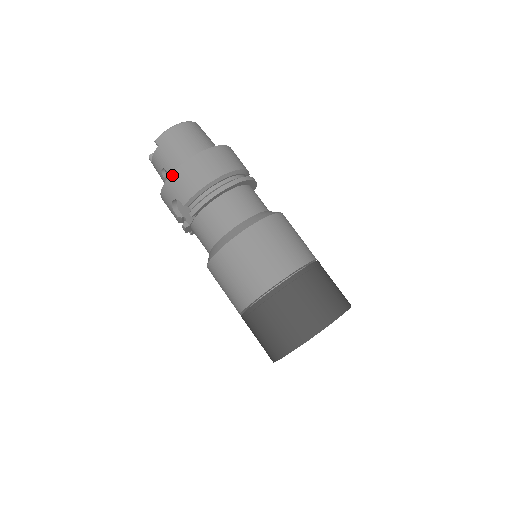
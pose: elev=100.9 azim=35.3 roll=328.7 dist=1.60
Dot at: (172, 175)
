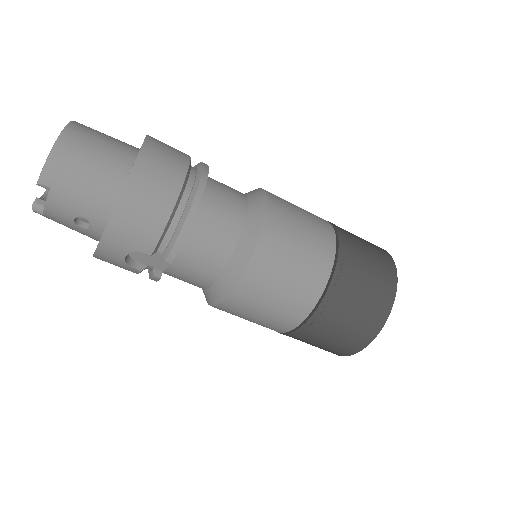
Dot at: (110, 224)
